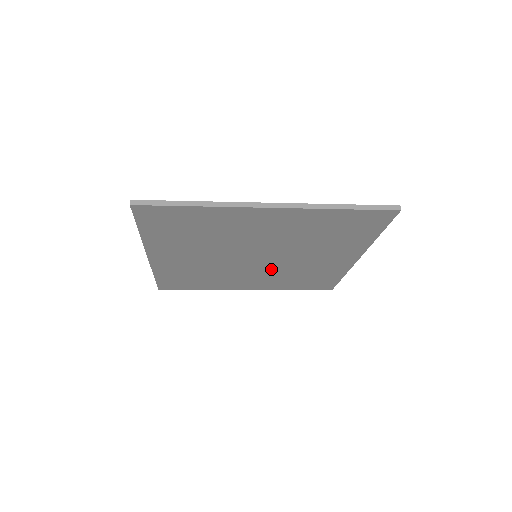
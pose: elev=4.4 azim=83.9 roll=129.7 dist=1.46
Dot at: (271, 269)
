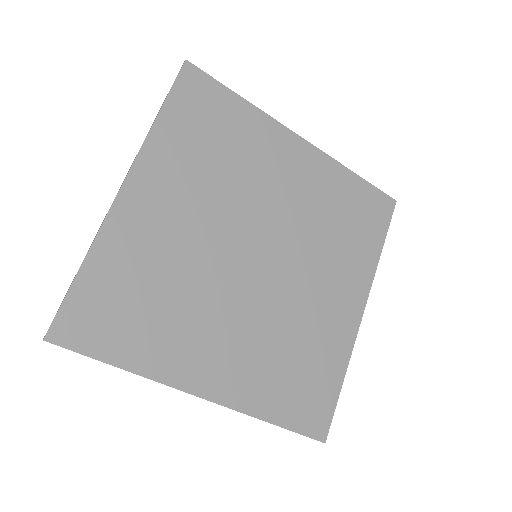
Dot at: (263, 308)
